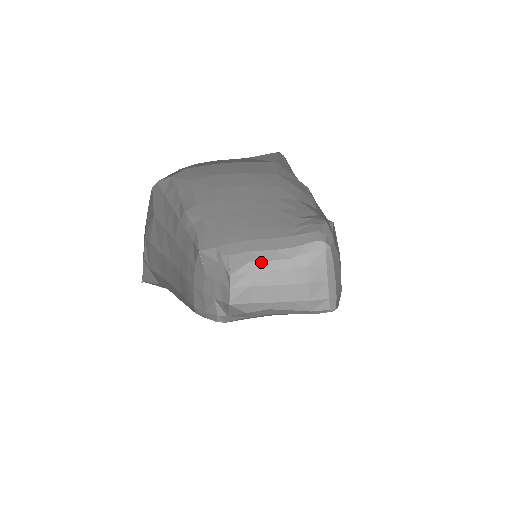
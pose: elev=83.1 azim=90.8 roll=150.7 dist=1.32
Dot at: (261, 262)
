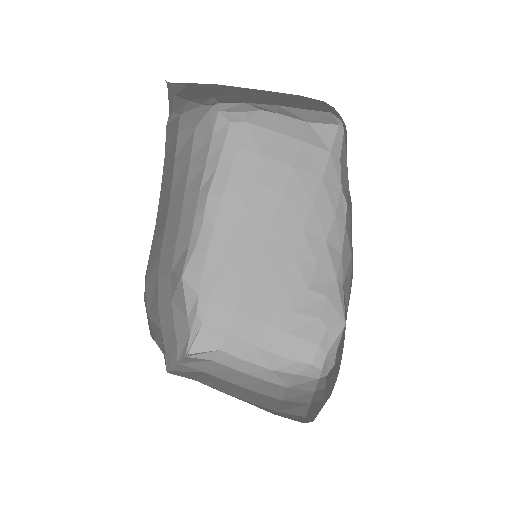
Dot at: (233, 357)
